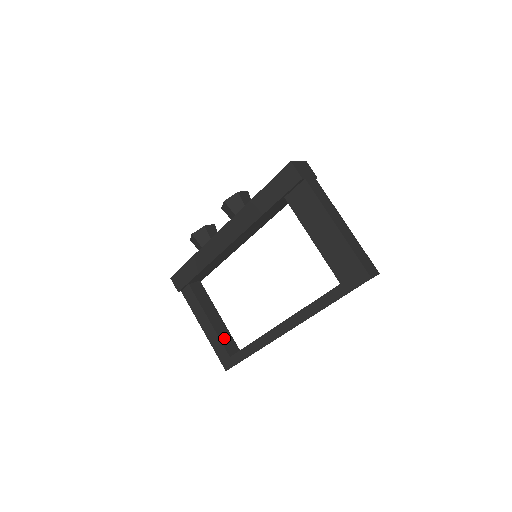
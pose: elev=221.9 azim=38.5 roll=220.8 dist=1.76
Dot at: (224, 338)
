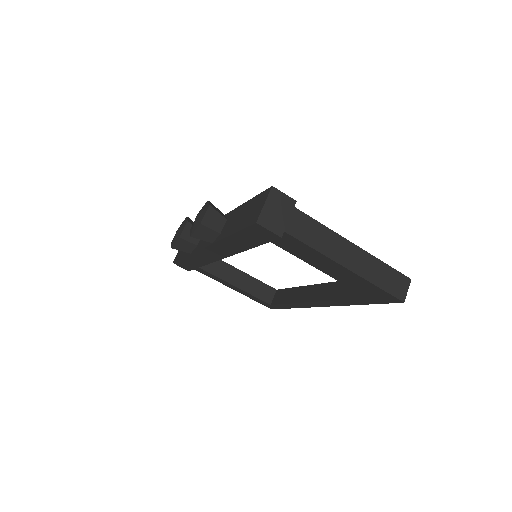
Dot at: (256, 291)
